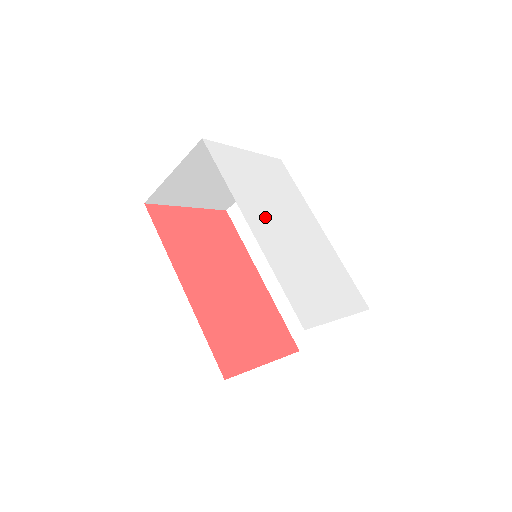
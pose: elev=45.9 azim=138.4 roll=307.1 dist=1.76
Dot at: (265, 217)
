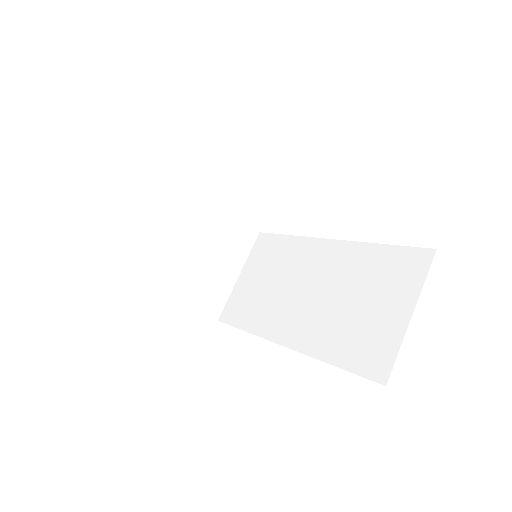
Dot at: occluded
